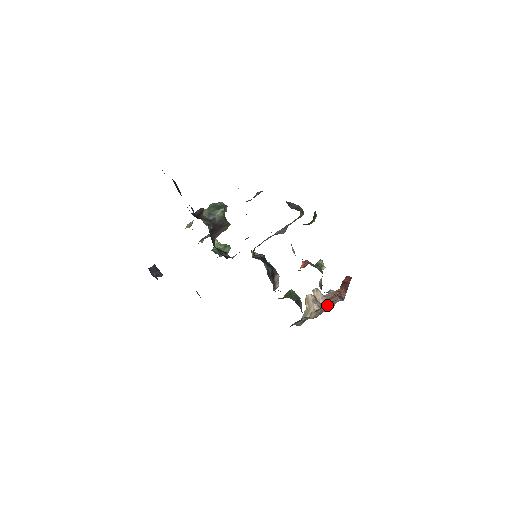
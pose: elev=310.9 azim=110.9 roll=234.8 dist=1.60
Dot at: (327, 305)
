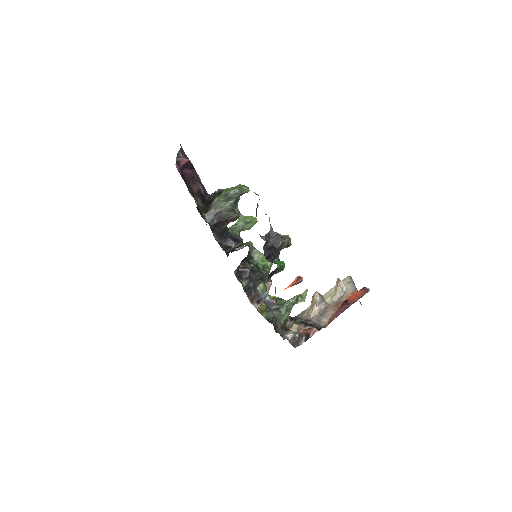
Dot at: (306, 327)
